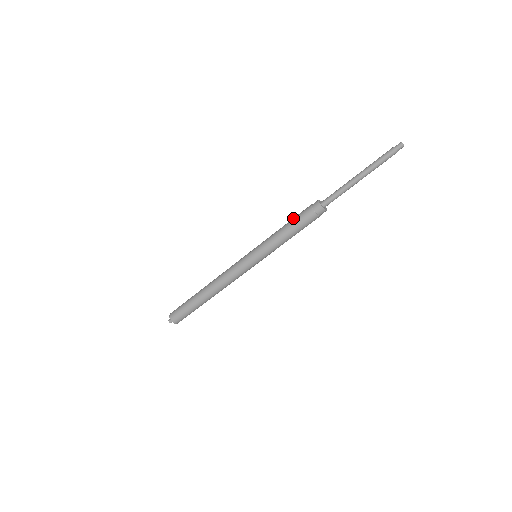
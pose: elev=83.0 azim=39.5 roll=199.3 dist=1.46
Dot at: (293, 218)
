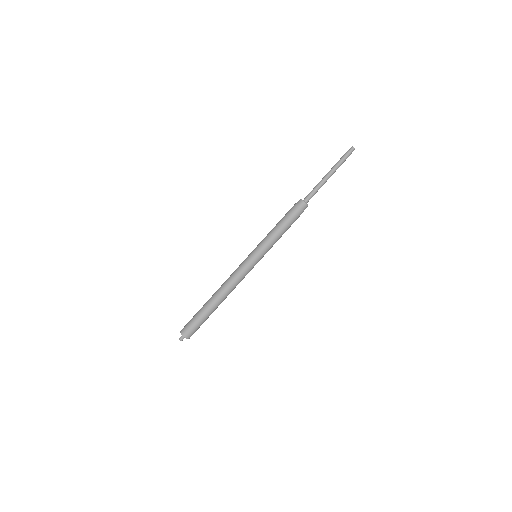
Dot at: (283, 217)
